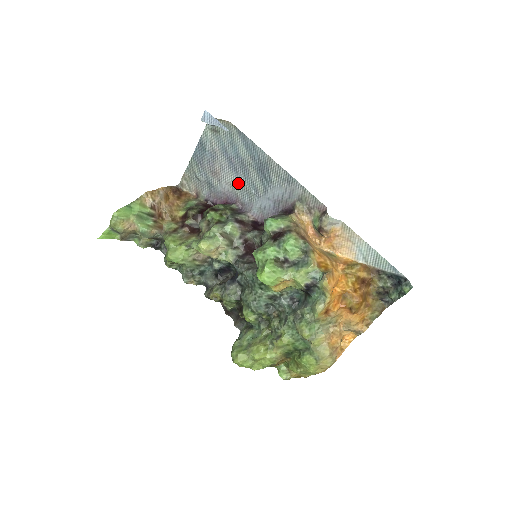
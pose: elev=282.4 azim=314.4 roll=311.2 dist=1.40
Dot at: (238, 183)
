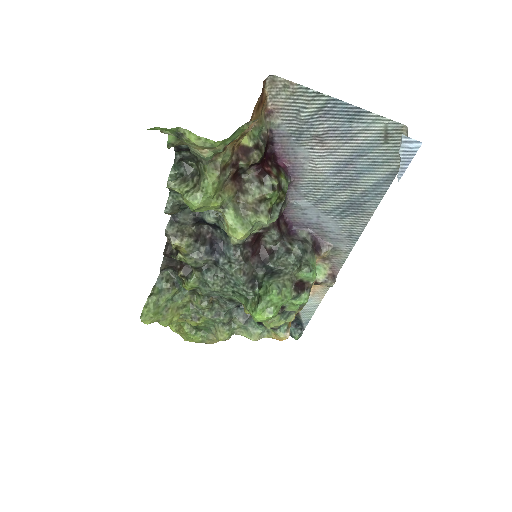
Dot at: (321, 177)
